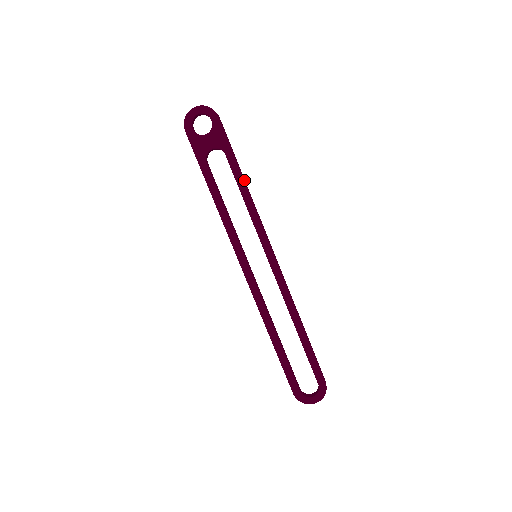
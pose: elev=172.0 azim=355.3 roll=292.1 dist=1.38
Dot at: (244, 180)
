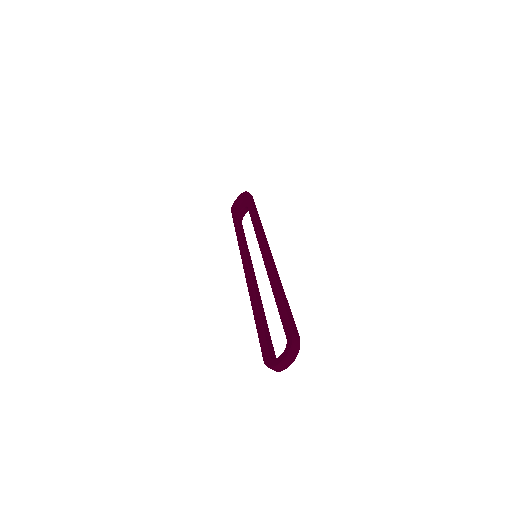
Dot at: (256, 214)
